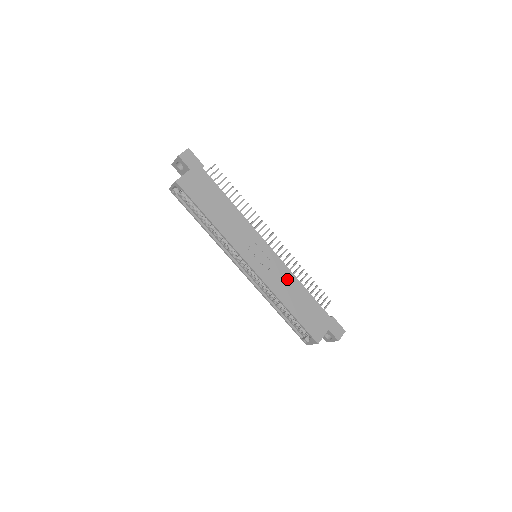
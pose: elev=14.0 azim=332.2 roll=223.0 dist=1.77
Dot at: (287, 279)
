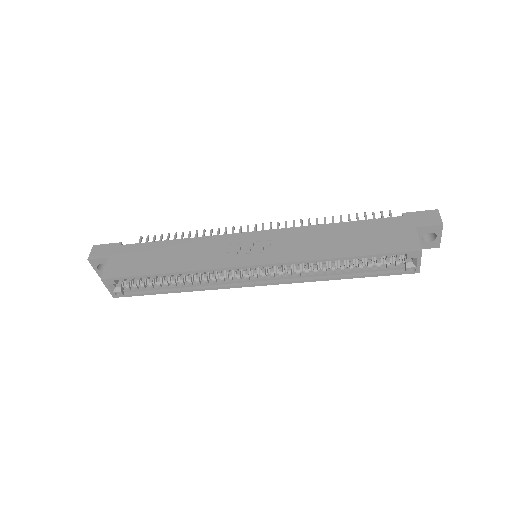
Dot at: (307, 236)
